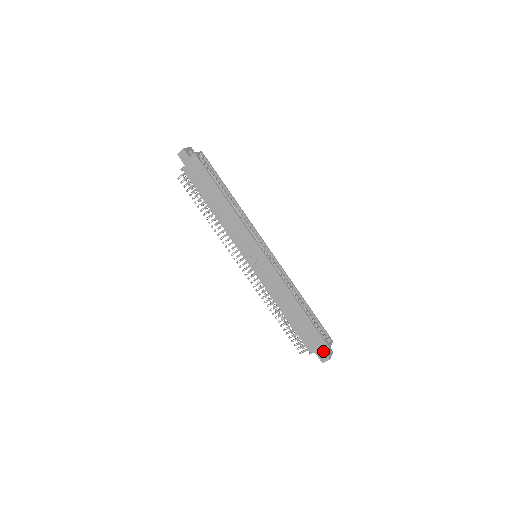
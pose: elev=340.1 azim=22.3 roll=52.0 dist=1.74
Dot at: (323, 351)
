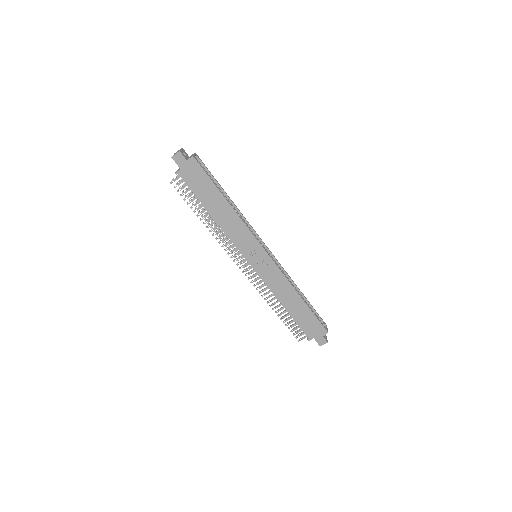
Dot at: (322, 336)
